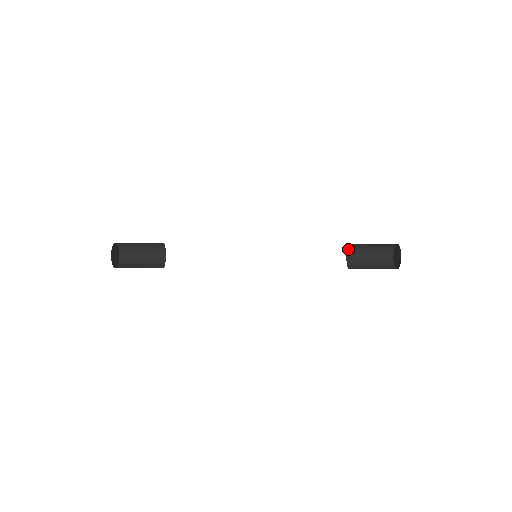
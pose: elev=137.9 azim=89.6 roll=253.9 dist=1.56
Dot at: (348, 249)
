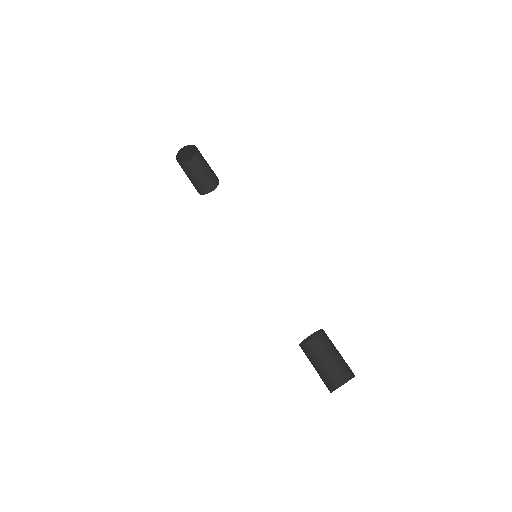
Dot at: occluded
